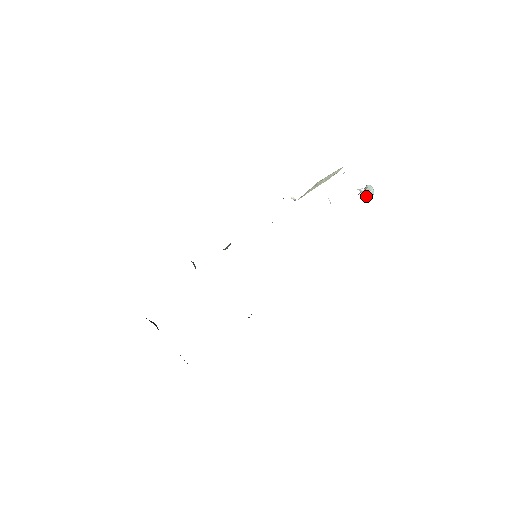
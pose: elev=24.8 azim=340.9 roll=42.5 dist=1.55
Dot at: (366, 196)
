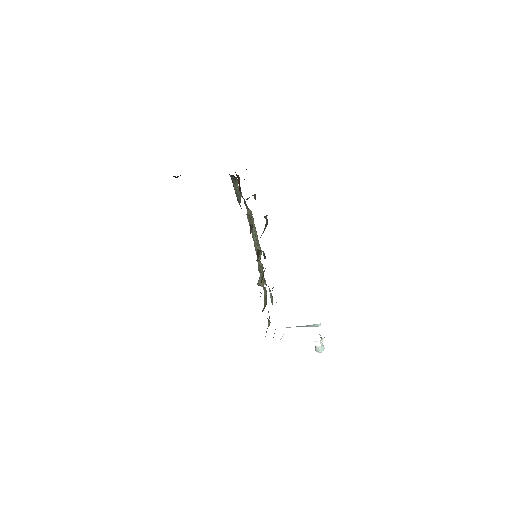
Dot at: (321, 342)
